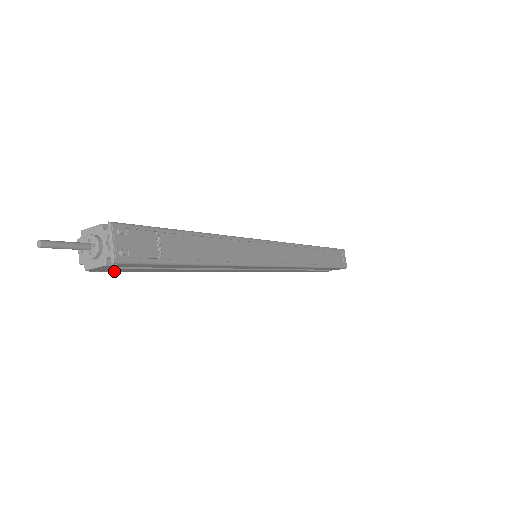
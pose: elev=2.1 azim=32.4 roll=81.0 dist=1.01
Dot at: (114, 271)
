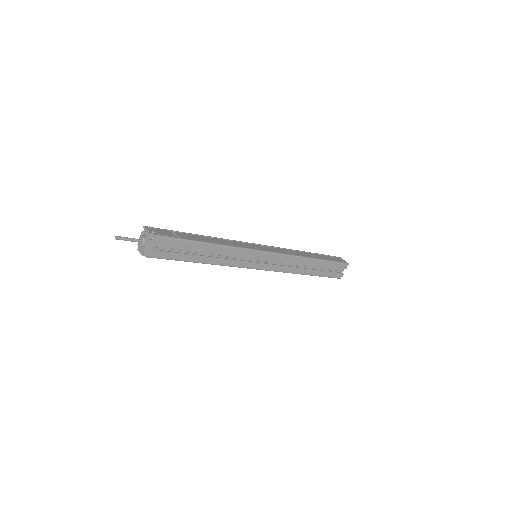
Dot at: (161, 258)
